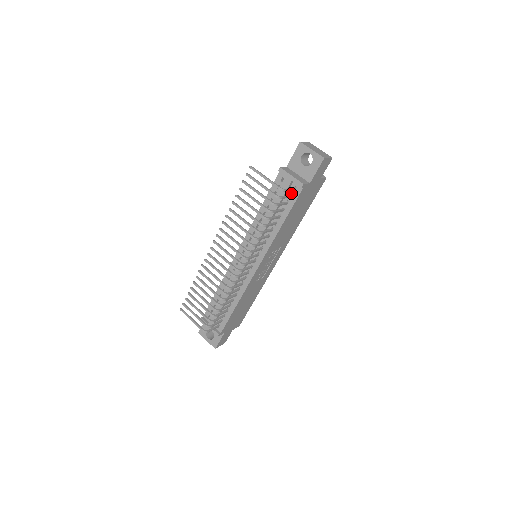
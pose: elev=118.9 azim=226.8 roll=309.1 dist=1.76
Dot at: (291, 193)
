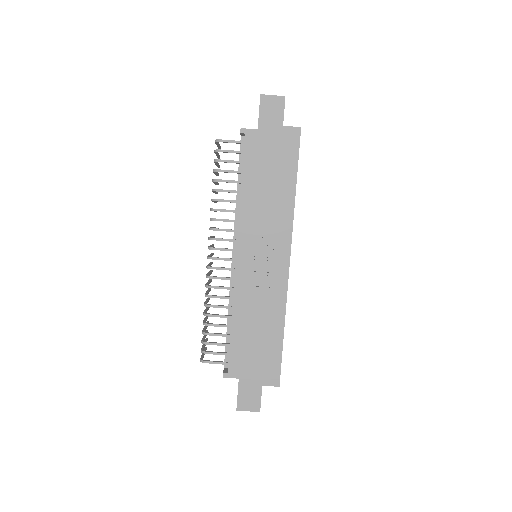
Dot at: occluded
